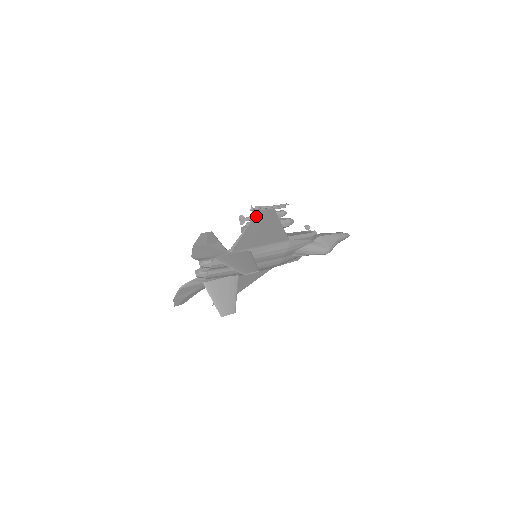
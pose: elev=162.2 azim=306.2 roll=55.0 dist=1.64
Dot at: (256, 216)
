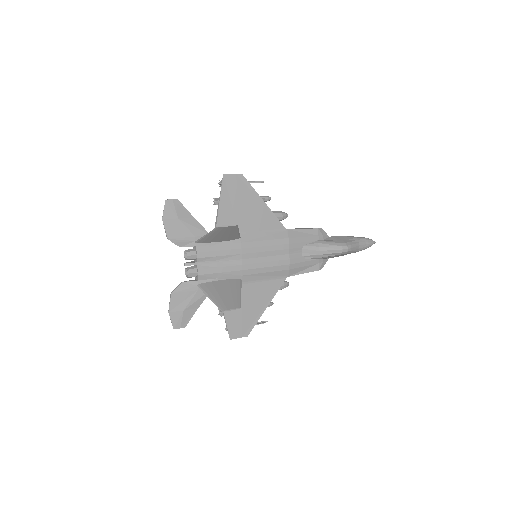
Dot at: (224, 183)
